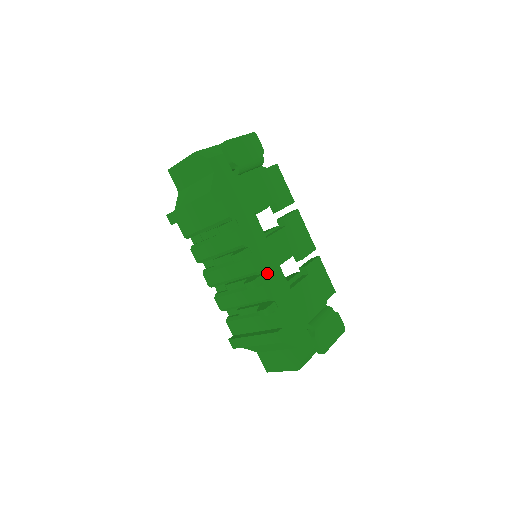
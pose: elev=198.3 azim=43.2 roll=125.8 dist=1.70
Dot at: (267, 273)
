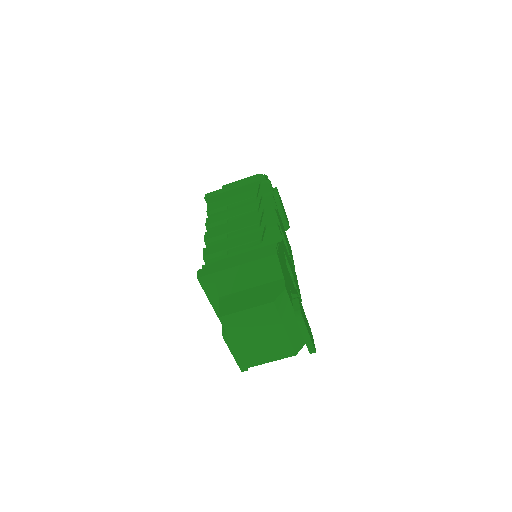
Dot at: occluded
